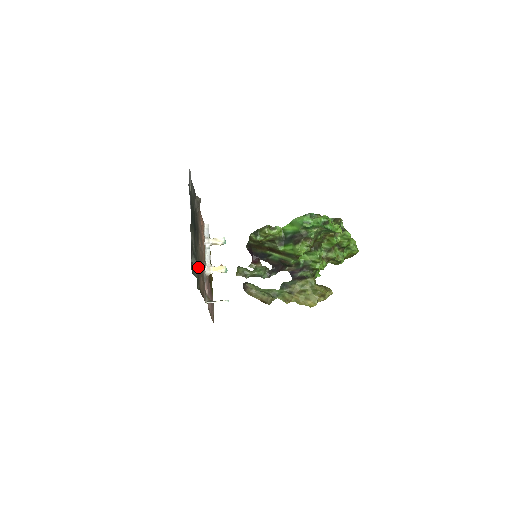
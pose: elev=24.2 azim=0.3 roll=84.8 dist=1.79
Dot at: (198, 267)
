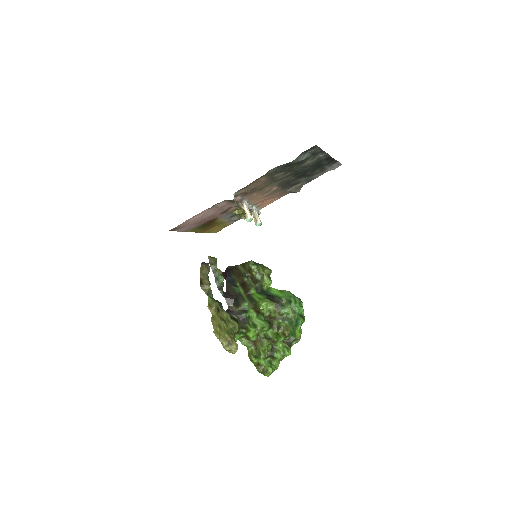
Dot at: (274, 177)
